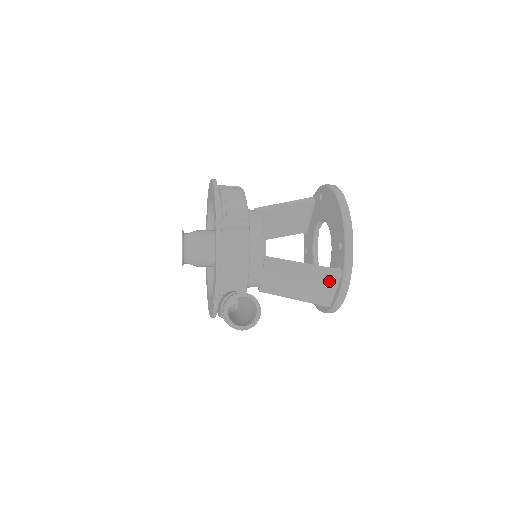
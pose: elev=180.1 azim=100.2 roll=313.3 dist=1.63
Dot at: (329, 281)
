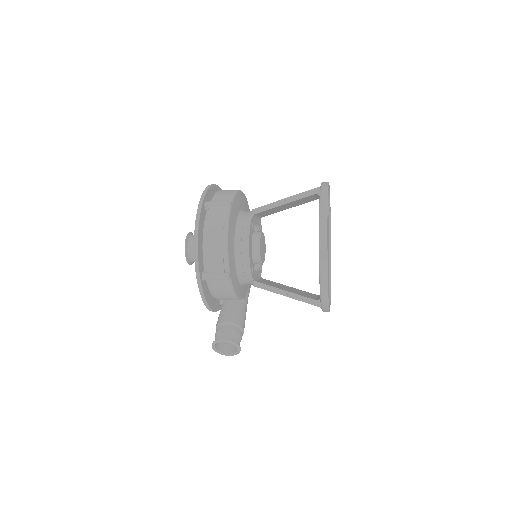
Dot at: occluded
